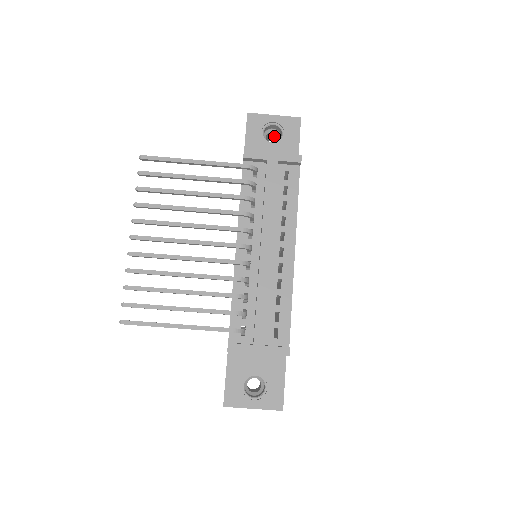
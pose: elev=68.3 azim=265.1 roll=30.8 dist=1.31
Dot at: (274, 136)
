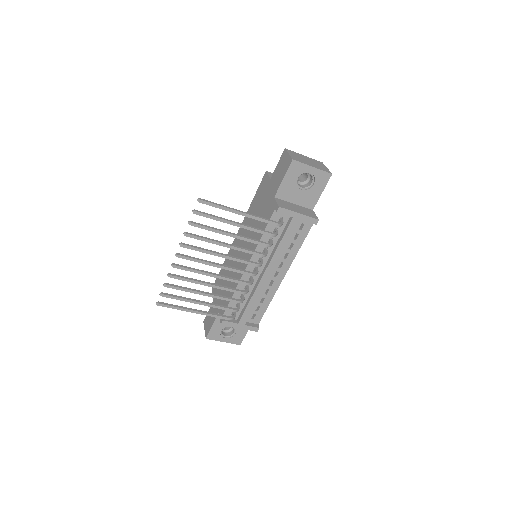
Dot at: occluded
